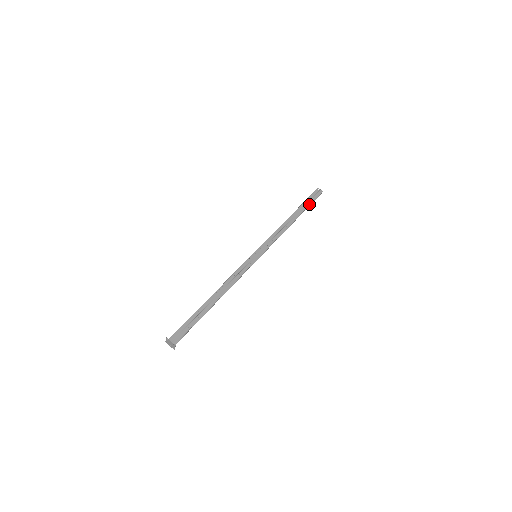
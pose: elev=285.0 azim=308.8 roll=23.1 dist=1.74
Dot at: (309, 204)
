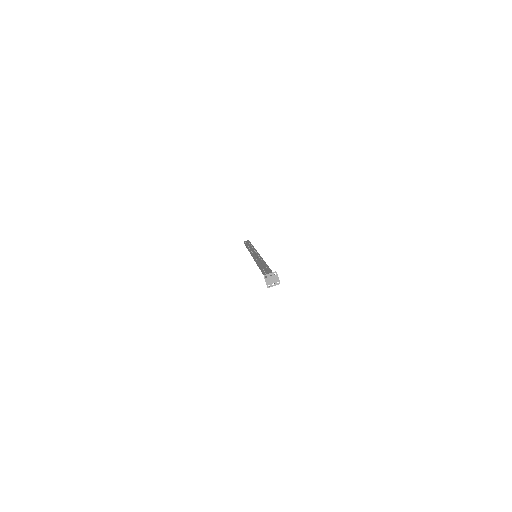
Dot at: occluded
